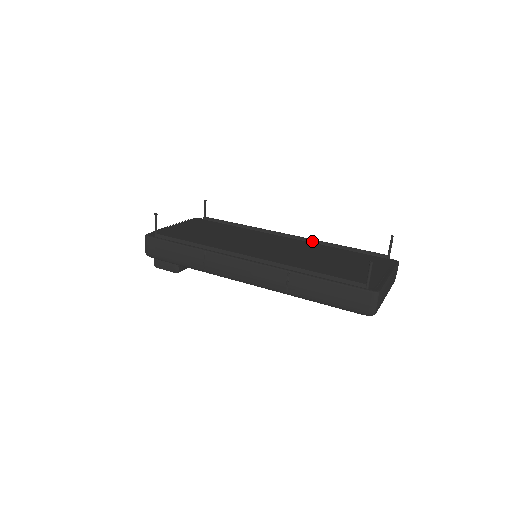
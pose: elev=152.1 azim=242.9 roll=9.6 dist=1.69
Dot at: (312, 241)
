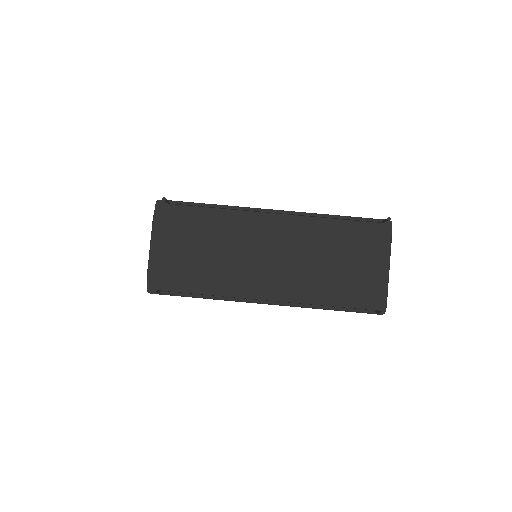
Dot at: (303, 216)
